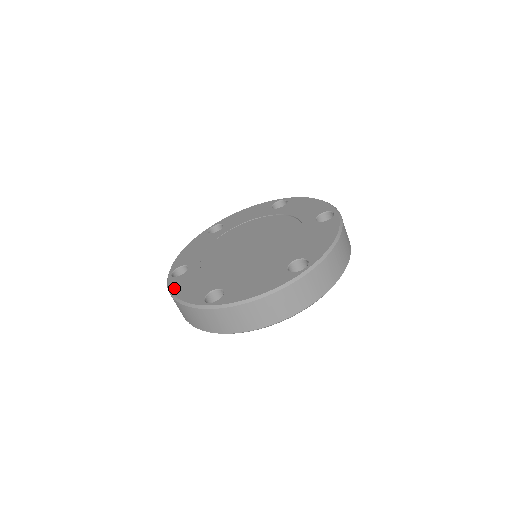
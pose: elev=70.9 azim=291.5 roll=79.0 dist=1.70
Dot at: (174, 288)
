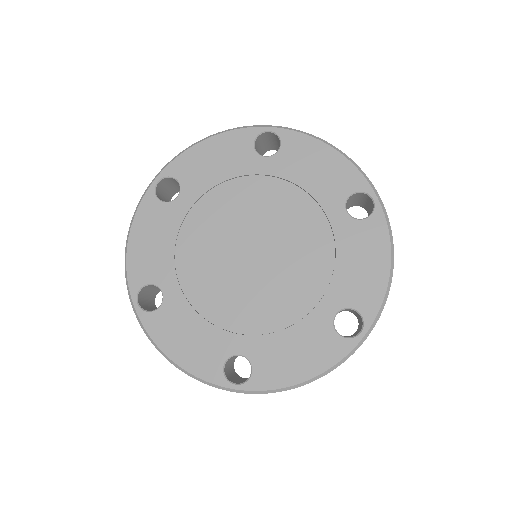
Dot at: (160, 341)
